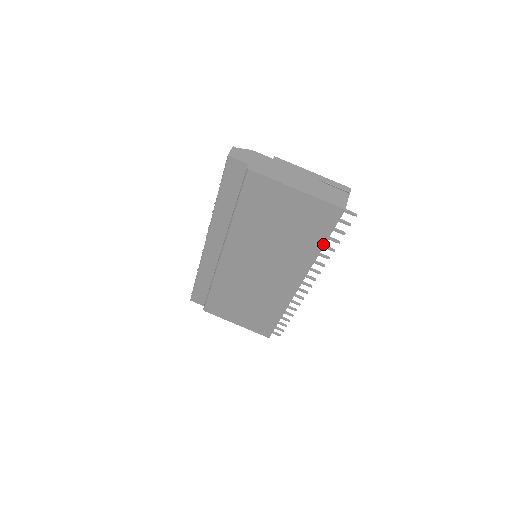
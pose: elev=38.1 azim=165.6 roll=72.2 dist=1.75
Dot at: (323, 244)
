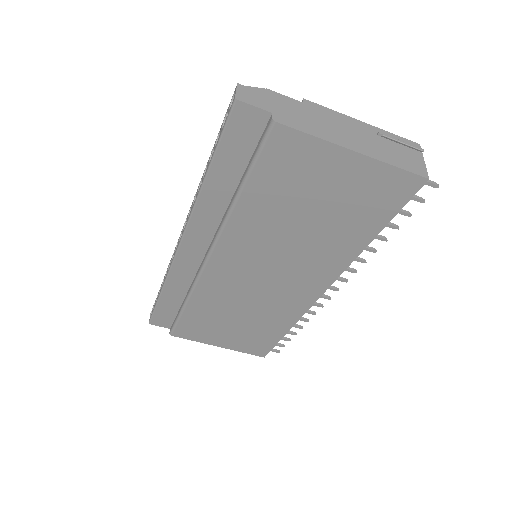
Dot at: (376, 233)
